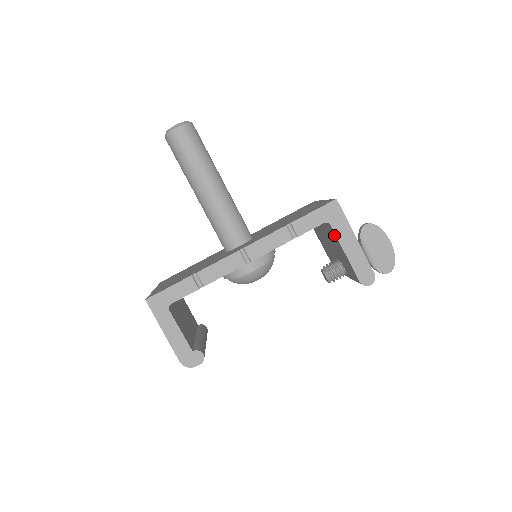
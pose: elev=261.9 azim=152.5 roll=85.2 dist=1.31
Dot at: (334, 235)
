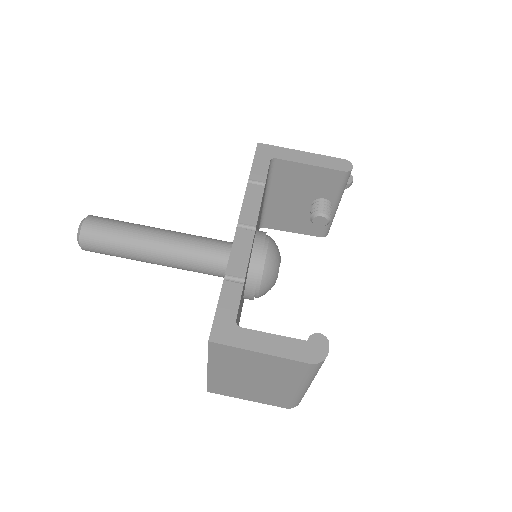
Dot at: (287, 165)
